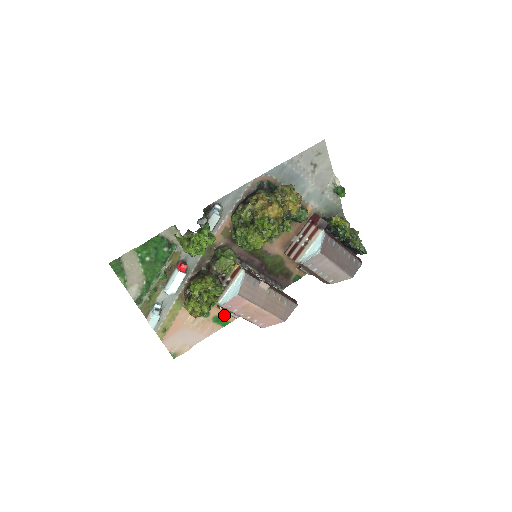
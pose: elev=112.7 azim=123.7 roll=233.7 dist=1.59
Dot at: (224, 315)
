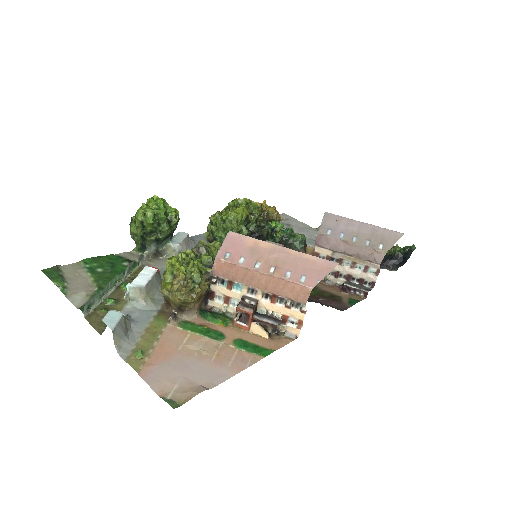
Dot at: (254, 340)
